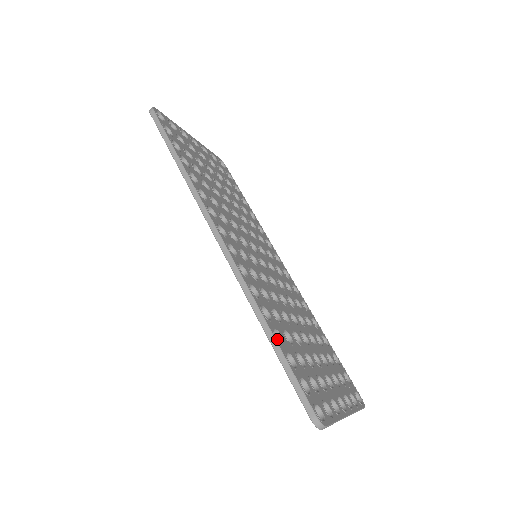
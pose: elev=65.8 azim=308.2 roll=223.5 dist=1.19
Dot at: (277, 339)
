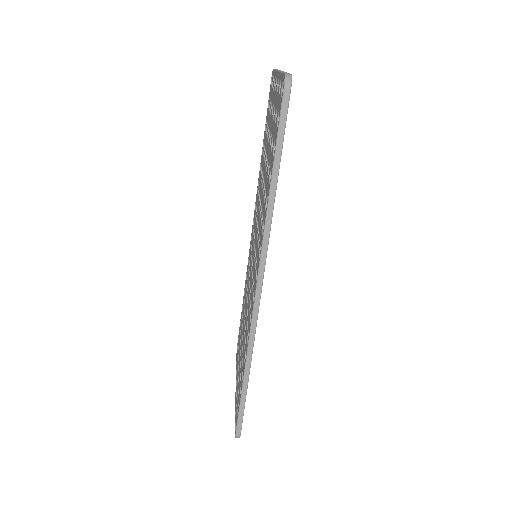
Dot at: occluded
